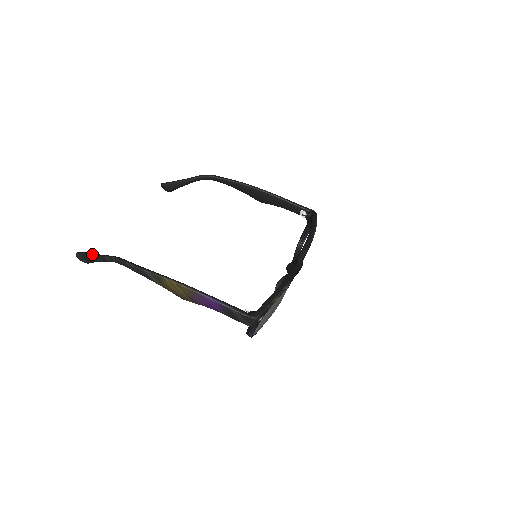
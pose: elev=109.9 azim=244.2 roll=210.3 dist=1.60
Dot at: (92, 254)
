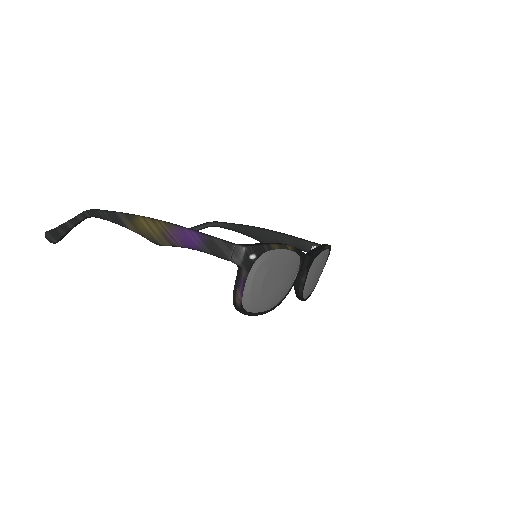
Dot at: (63, 223)
